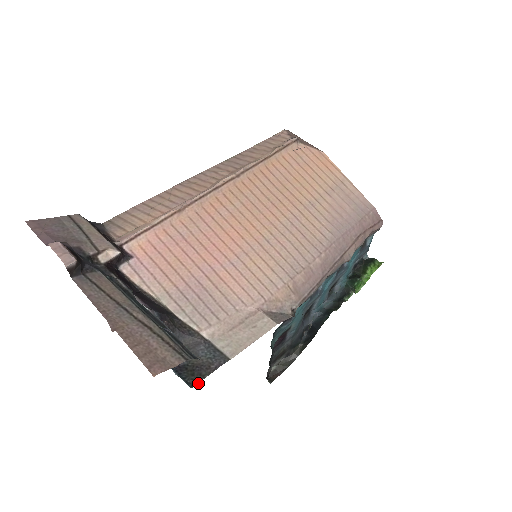
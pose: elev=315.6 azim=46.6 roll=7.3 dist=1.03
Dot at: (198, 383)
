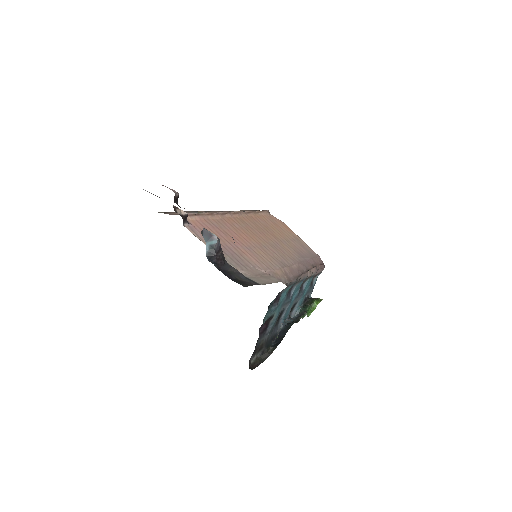
Dot at: occluded
